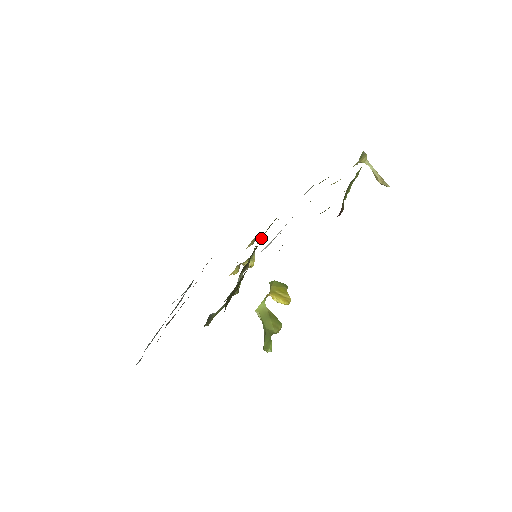
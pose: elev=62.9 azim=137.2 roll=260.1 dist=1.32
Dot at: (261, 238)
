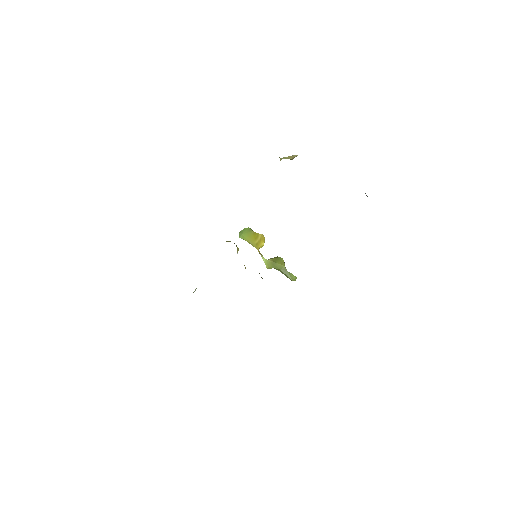
Dot at: occluded
